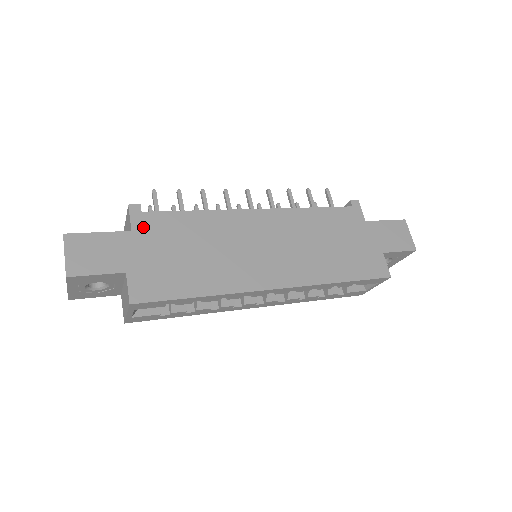
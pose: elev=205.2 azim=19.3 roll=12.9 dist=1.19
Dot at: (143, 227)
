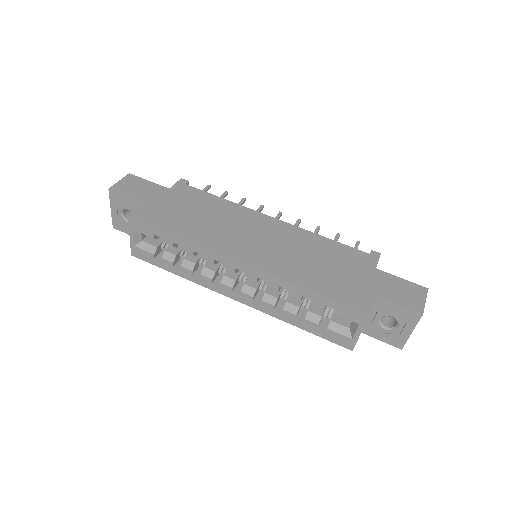
Dot at: (178, 190)
